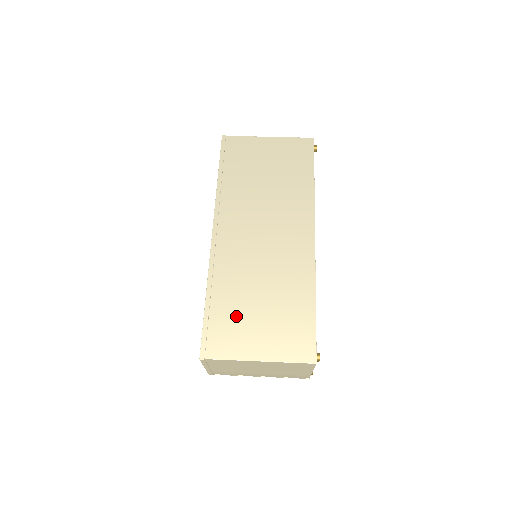
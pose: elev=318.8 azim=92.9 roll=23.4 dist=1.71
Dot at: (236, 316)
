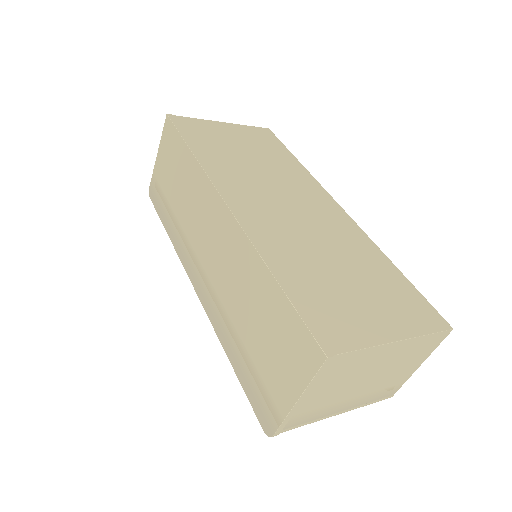
Dot at: (328, 292)
